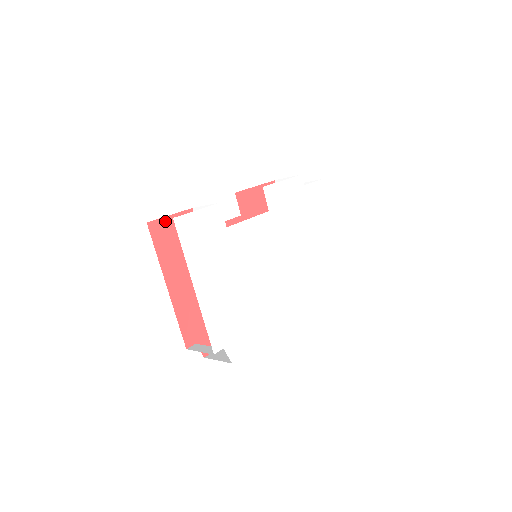
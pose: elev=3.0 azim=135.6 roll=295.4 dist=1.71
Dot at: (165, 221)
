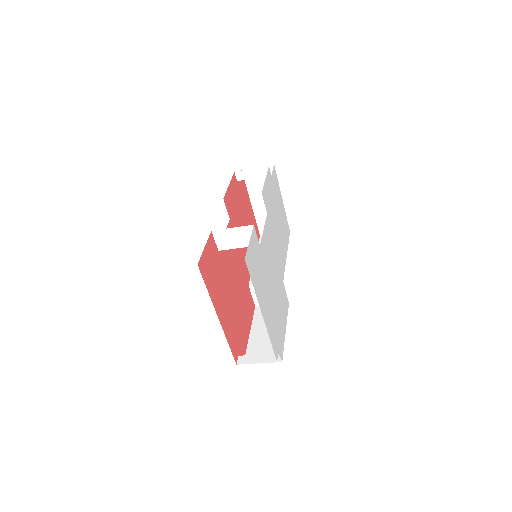
Dot at: (204, 255)
